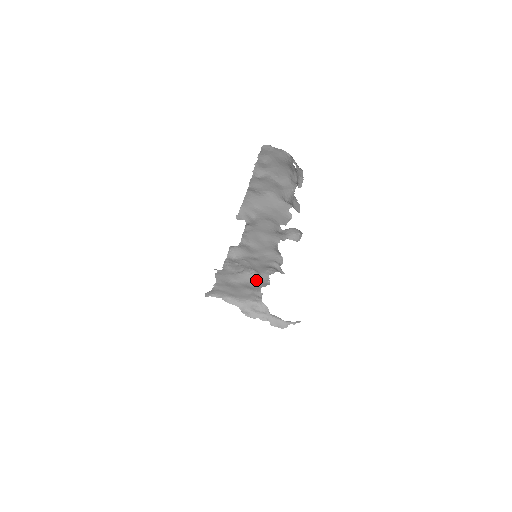
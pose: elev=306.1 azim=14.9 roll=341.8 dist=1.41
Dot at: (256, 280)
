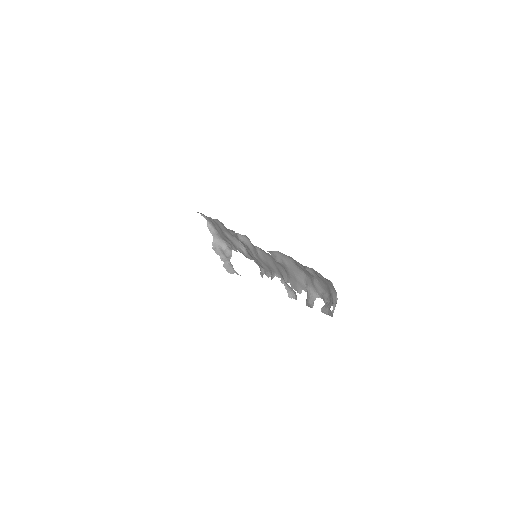
Dot at: (241, 250)
